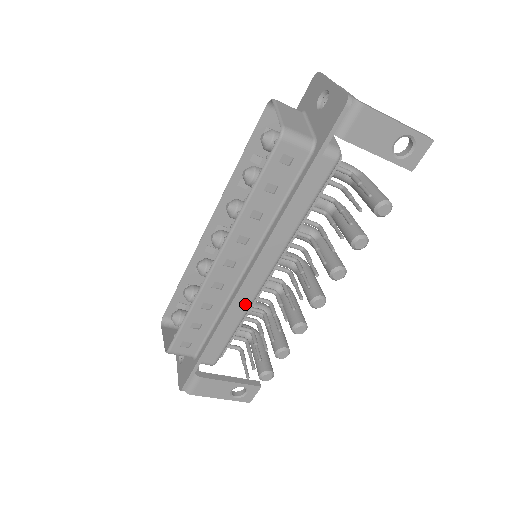
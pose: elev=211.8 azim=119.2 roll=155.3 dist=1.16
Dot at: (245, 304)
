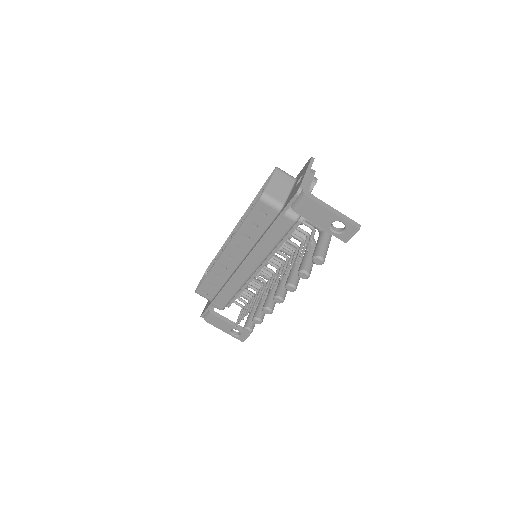
Dot at: (239, 283)
